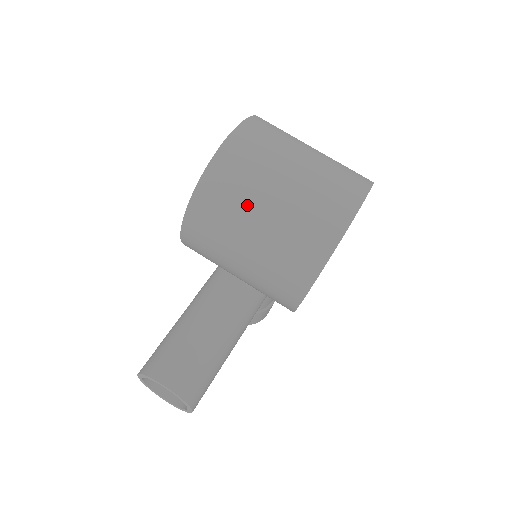
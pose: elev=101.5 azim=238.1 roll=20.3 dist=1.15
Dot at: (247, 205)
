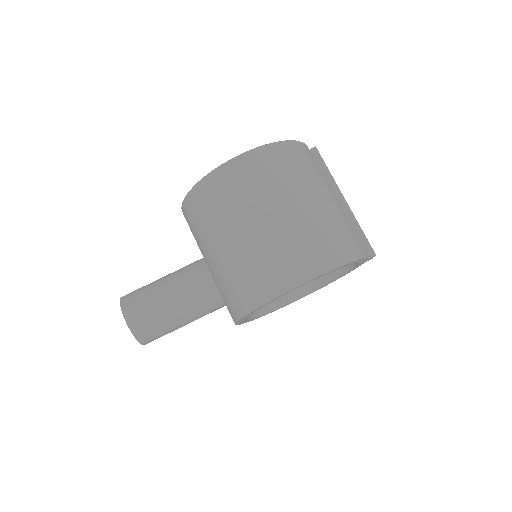
Dot at: (217, 227)
